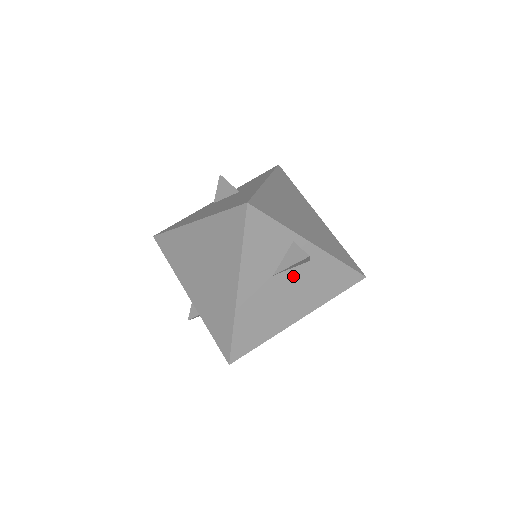
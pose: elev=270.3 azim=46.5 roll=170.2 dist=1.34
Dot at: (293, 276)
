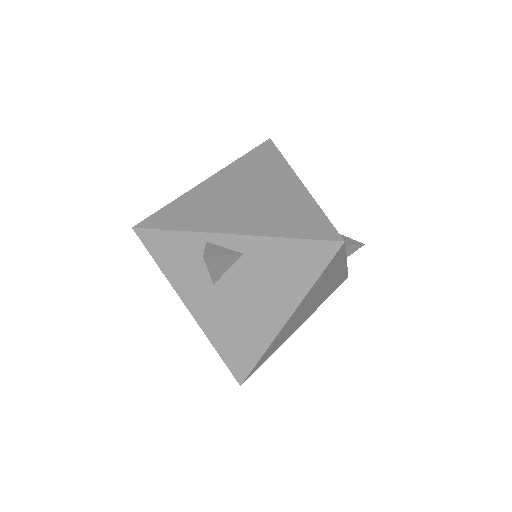
Dot at: (237, 277)
